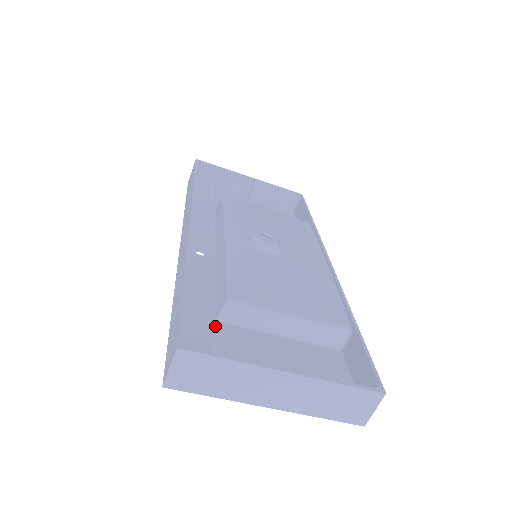
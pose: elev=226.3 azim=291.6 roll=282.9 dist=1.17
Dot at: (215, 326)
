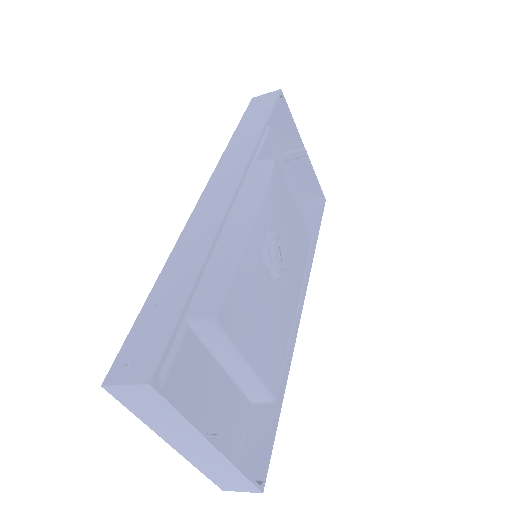
Dot at: (181, 326)
